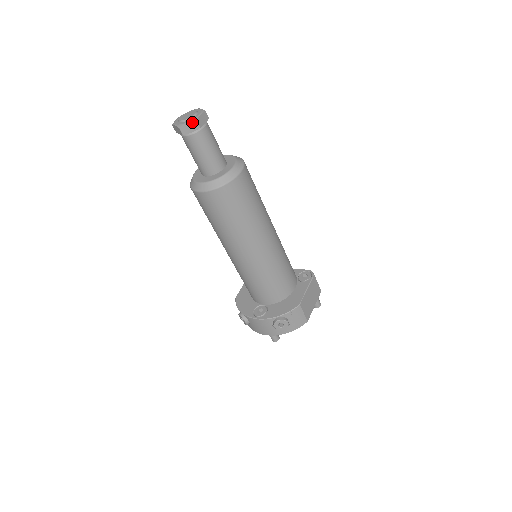
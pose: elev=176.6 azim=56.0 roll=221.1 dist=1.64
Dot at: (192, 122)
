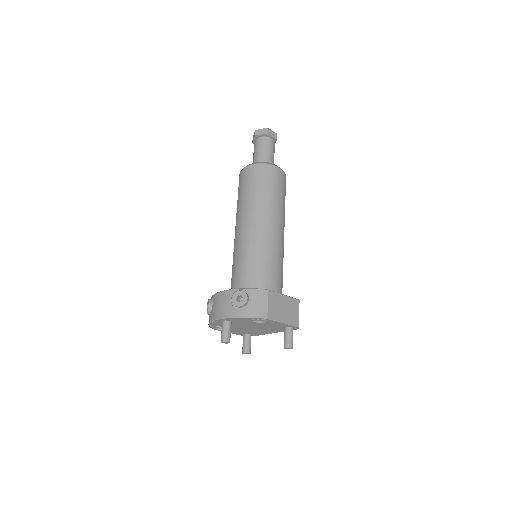
Dot at: (265, 129)
